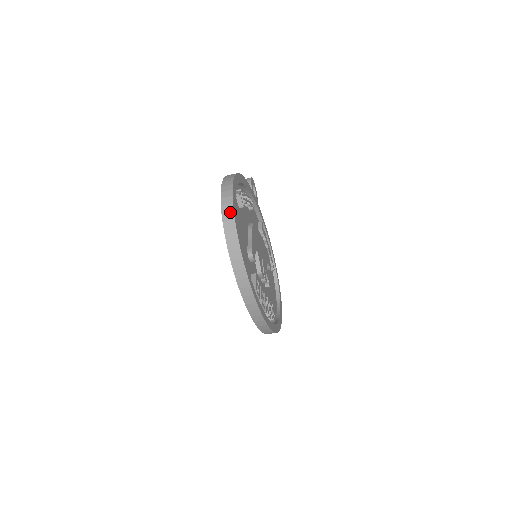
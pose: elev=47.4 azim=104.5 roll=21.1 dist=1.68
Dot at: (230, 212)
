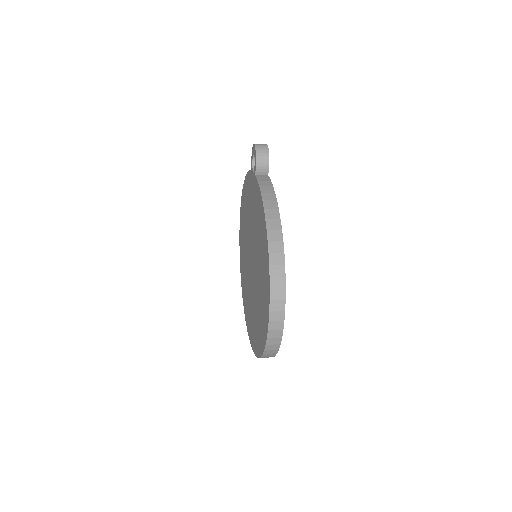
Dot at: (280, 322)
